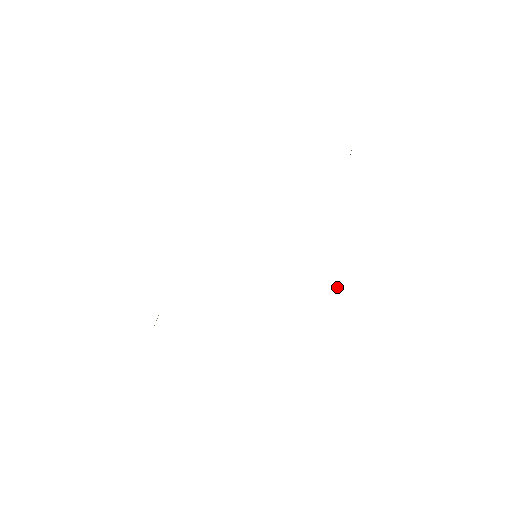
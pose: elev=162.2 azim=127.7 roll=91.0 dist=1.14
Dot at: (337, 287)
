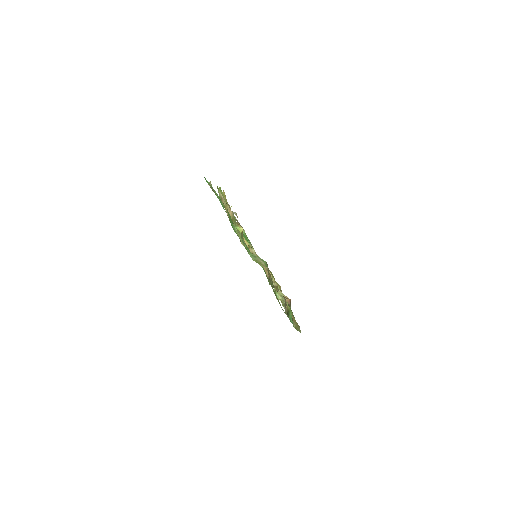
Dot at: occluded
